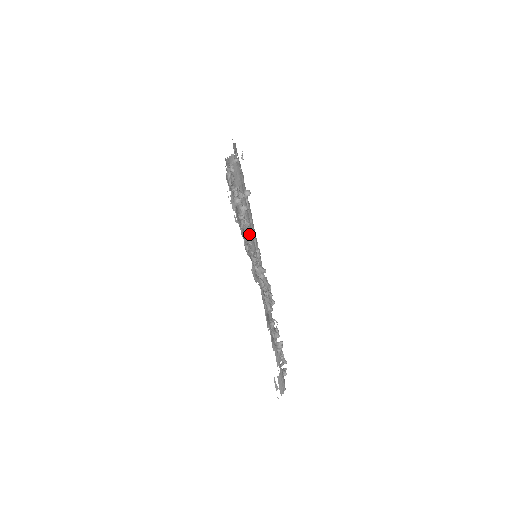
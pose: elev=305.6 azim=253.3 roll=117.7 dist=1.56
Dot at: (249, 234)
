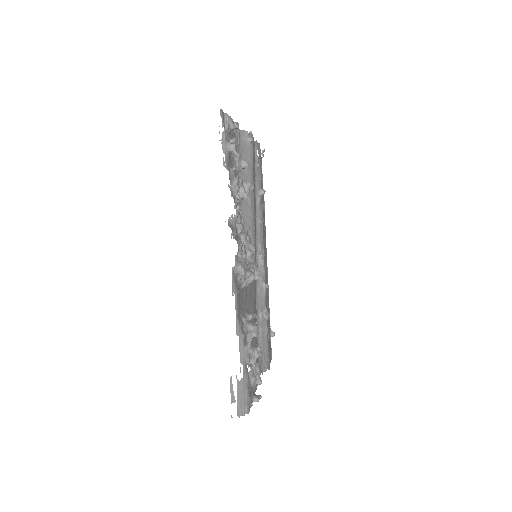
Dot at: (237, 184)
